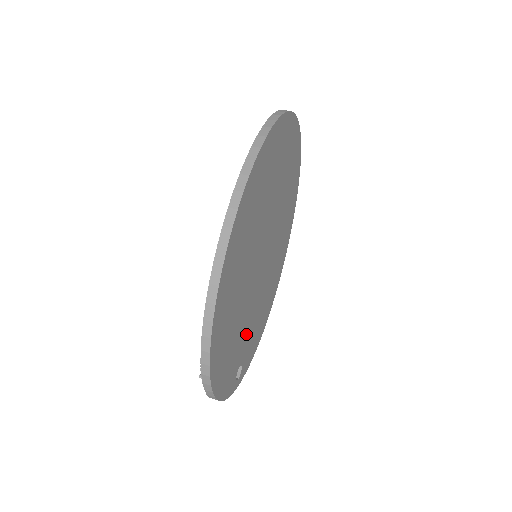
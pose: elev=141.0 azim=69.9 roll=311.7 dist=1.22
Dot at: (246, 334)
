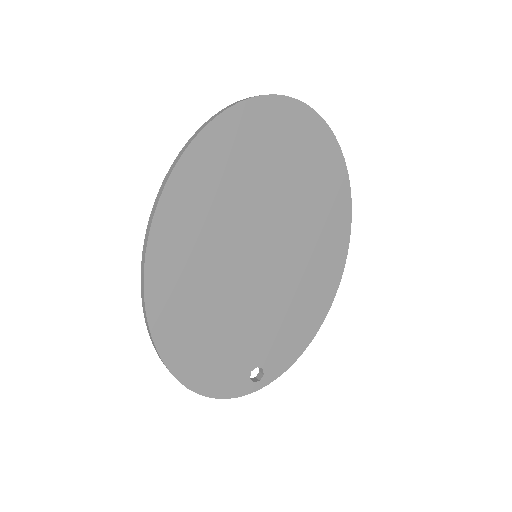
Dot at: (256, 336)
